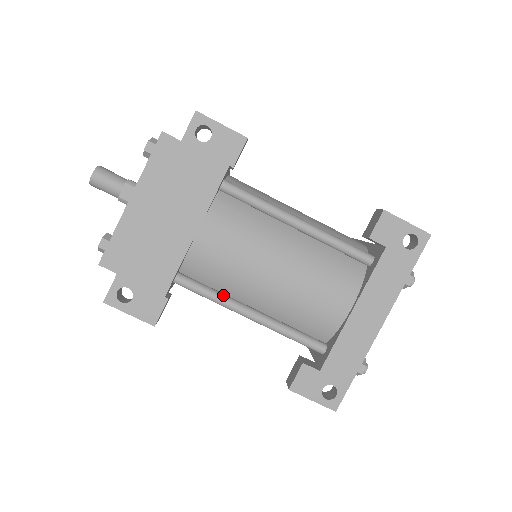
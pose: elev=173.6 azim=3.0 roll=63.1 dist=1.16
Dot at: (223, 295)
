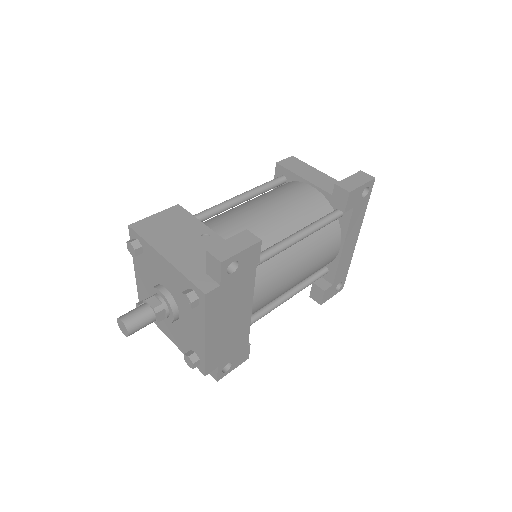
Dot at: (270, 307)
